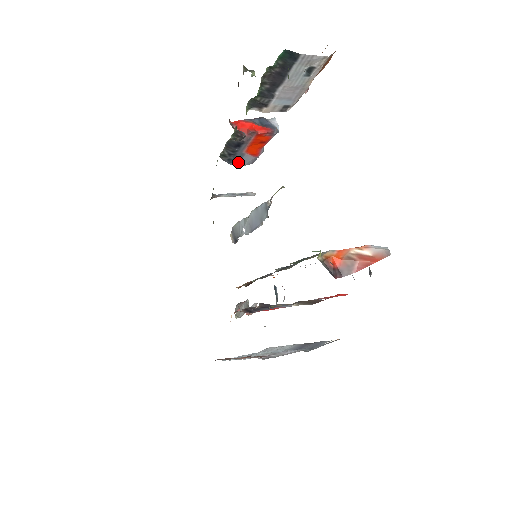
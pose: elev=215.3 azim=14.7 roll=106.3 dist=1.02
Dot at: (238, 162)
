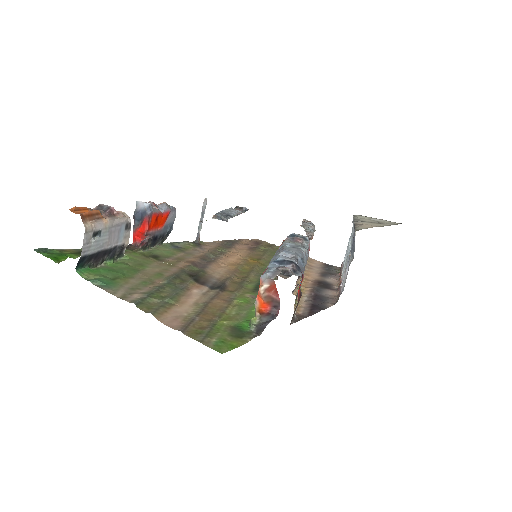
Dot at: (171, 224)
